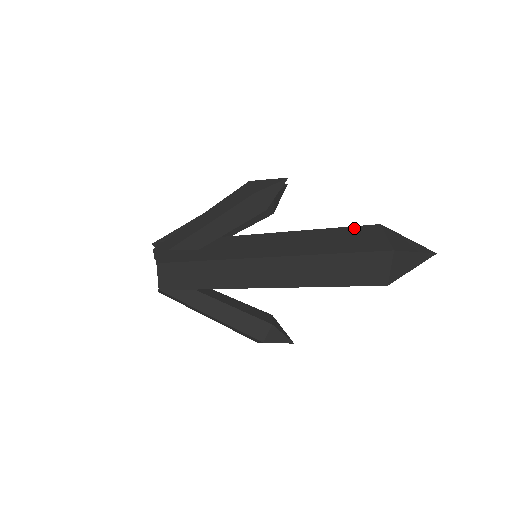
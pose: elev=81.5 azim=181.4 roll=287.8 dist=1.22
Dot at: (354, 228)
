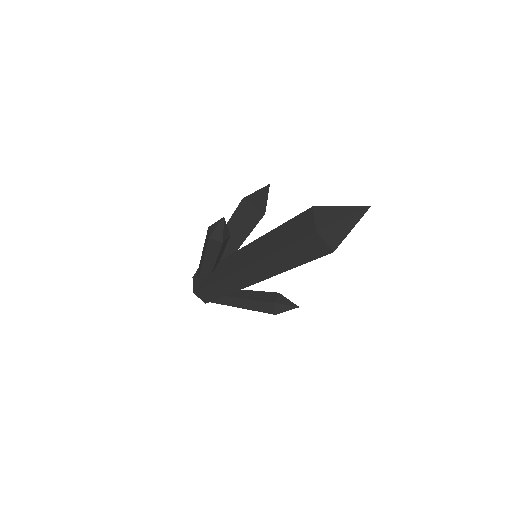
Dot at: (294, 219)
